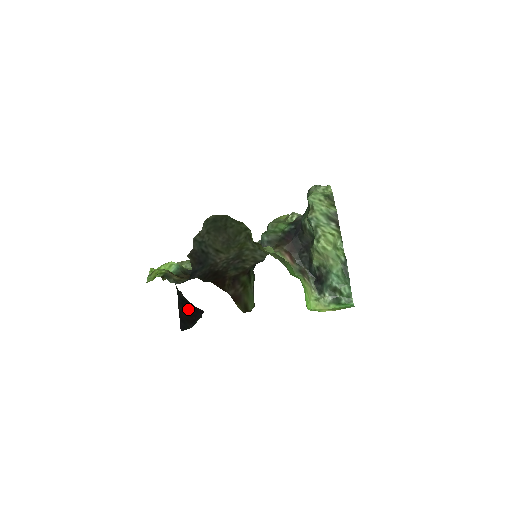
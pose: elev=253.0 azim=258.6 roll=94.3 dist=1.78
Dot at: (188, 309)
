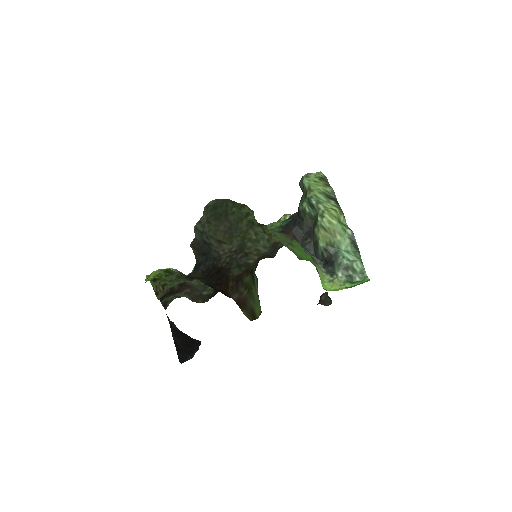
Dot at: (183, 340)
